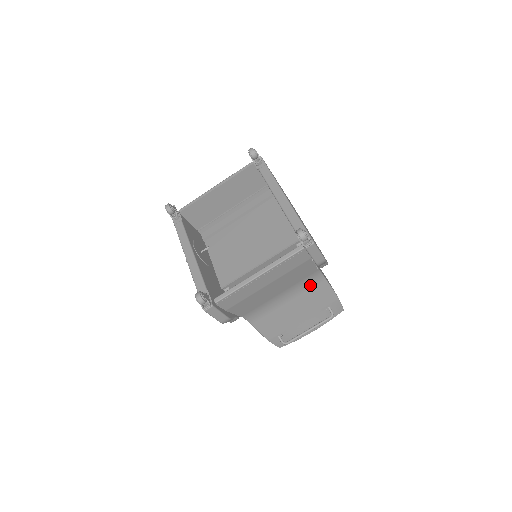
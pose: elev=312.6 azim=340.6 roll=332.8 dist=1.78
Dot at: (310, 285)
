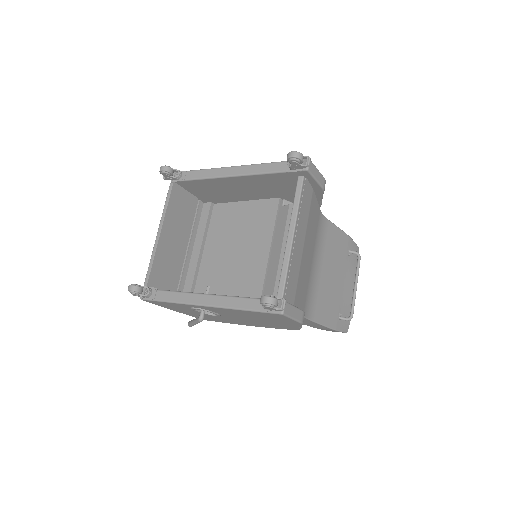
Dot at: (323, 236)
